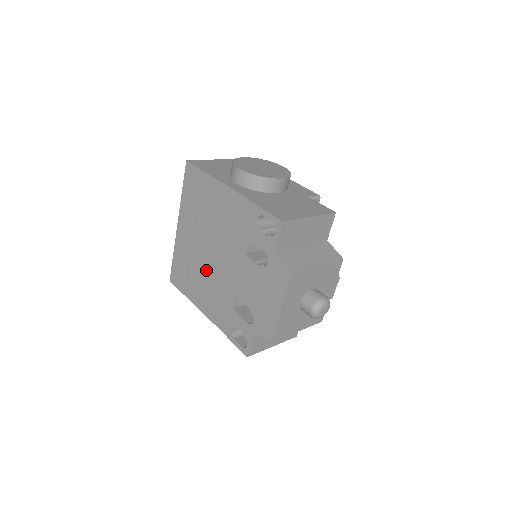
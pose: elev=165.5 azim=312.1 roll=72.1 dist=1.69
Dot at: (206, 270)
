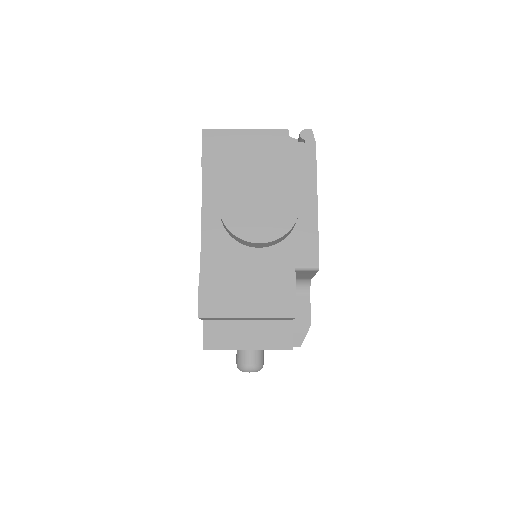
Dot at: occluded
